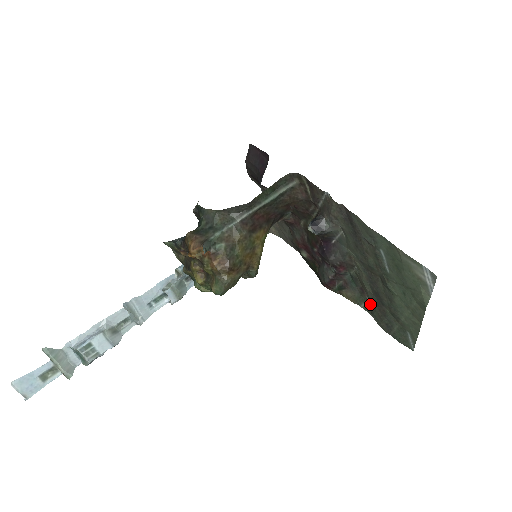
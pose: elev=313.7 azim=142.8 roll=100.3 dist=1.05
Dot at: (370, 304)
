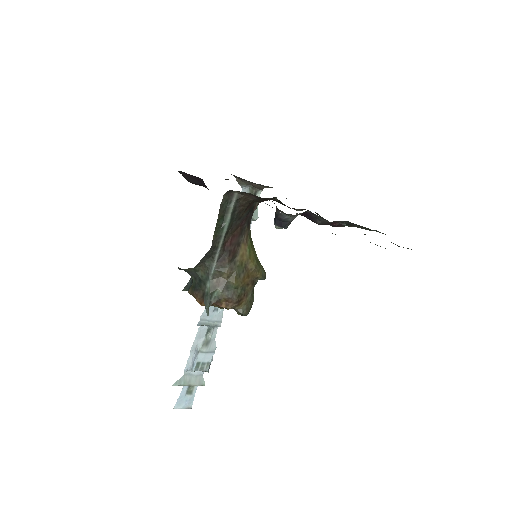
Dot at: occluded
